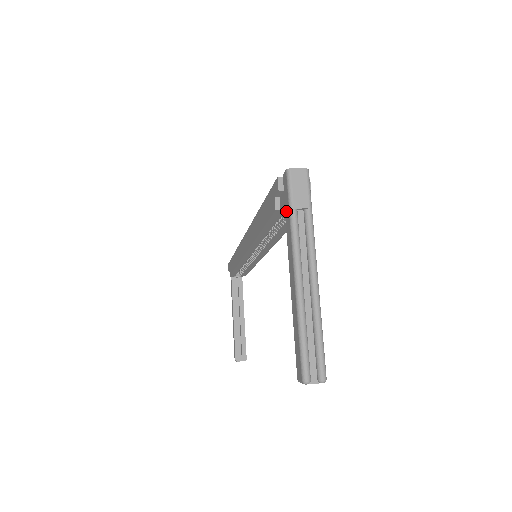
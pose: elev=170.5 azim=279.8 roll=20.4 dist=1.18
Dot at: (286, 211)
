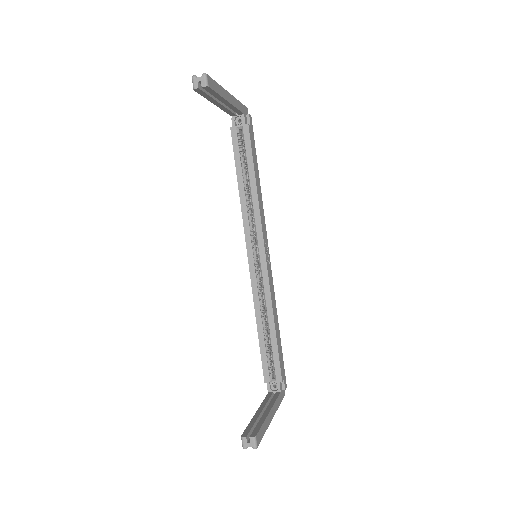
Dot at: occluded
